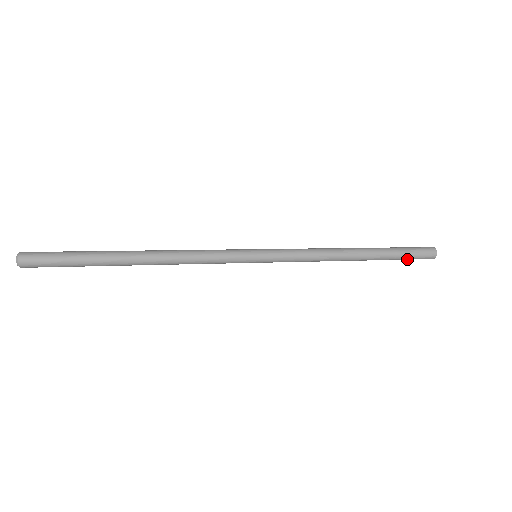
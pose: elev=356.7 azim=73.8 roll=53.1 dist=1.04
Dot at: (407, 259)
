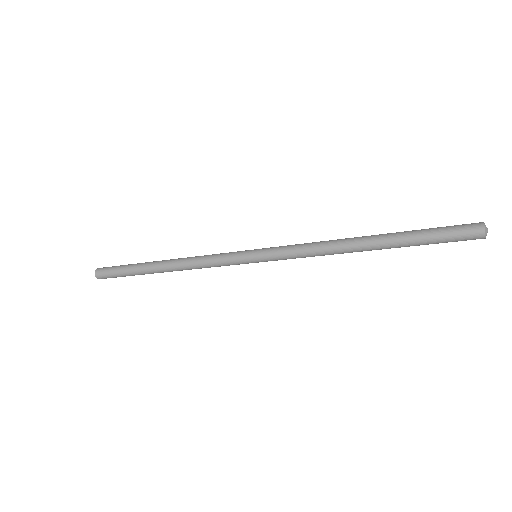
Dot at: occluded
